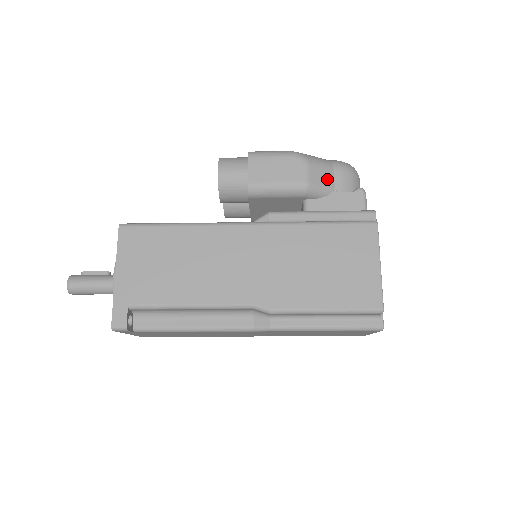
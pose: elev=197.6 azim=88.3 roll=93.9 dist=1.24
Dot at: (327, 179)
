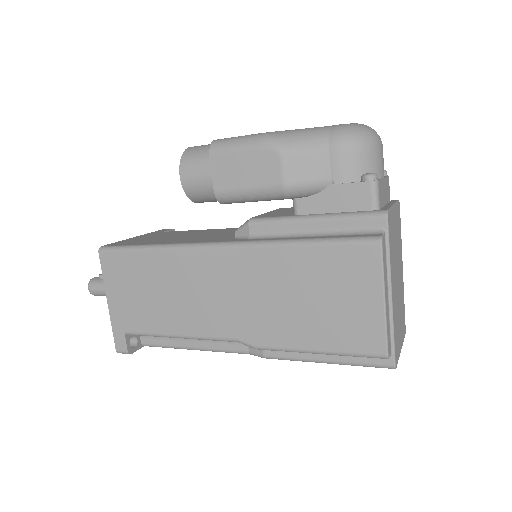
Dot at: (318, 169)
